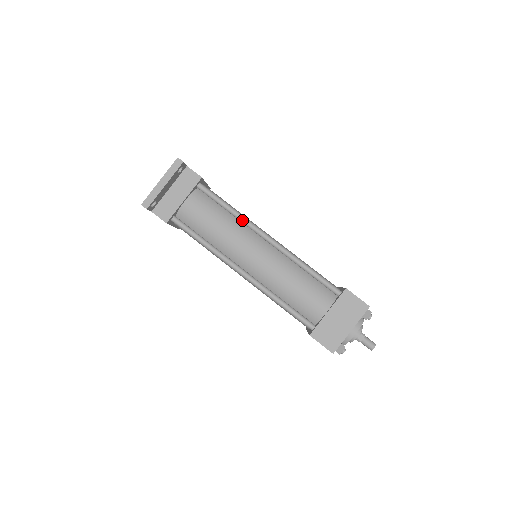
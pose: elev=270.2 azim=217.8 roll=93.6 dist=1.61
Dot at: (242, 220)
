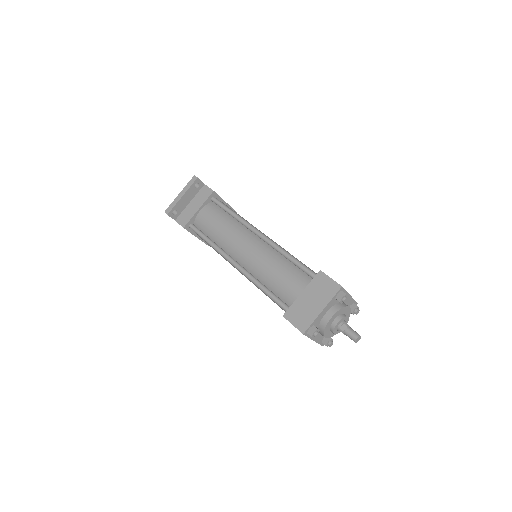
Dot at: (240, 221)
